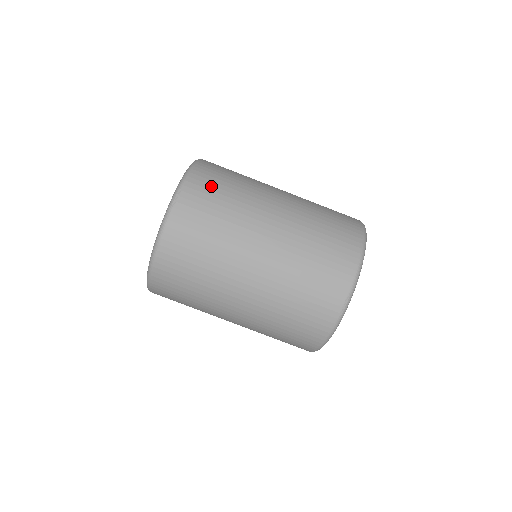
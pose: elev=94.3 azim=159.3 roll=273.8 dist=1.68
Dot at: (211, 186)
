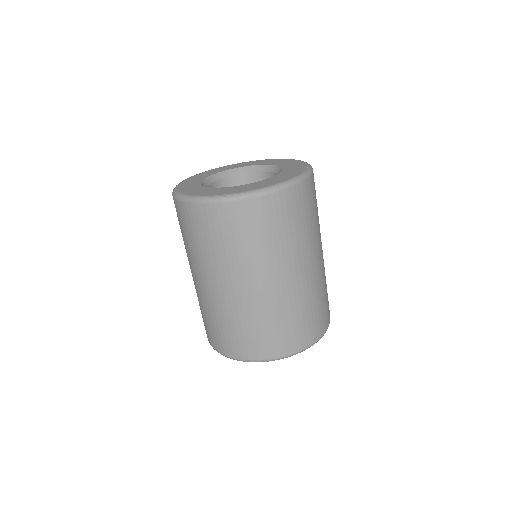
Dot at: (291, 212)
